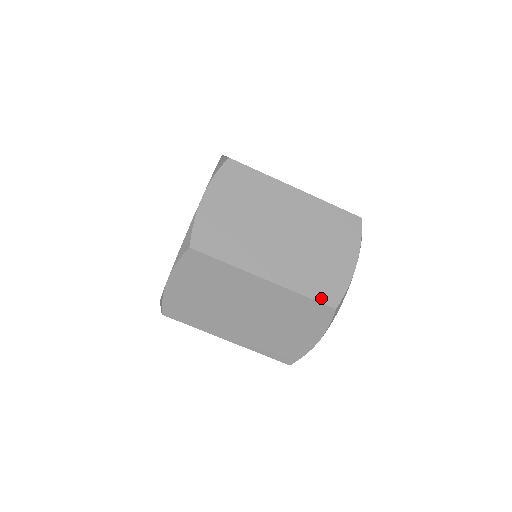
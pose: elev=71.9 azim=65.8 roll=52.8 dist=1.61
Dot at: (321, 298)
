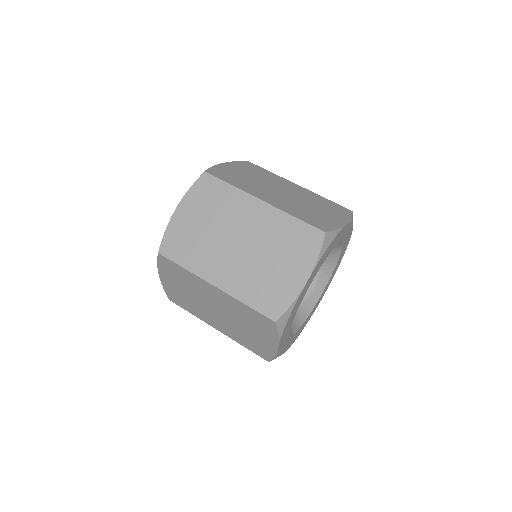
Dot at: occluded
